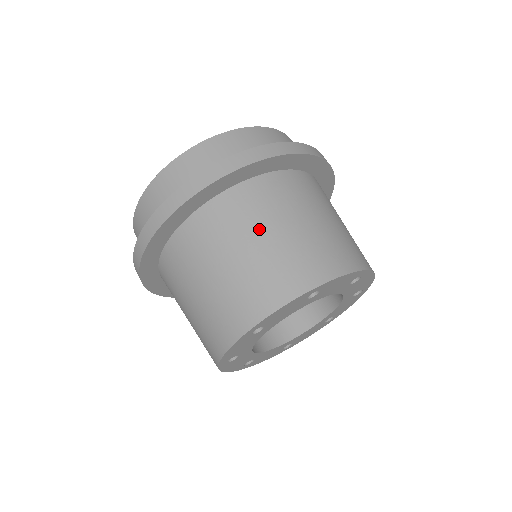
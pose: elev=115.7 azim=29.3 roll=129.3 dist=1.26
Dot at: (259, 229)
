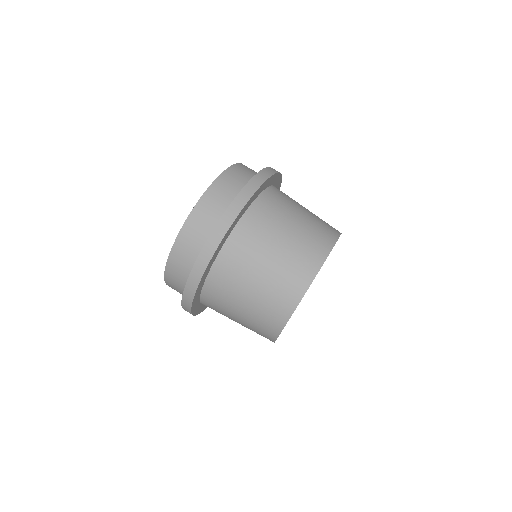
Dot at: (284, 224)
